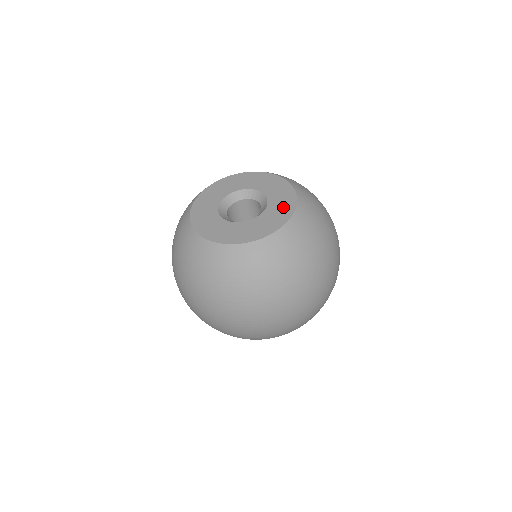
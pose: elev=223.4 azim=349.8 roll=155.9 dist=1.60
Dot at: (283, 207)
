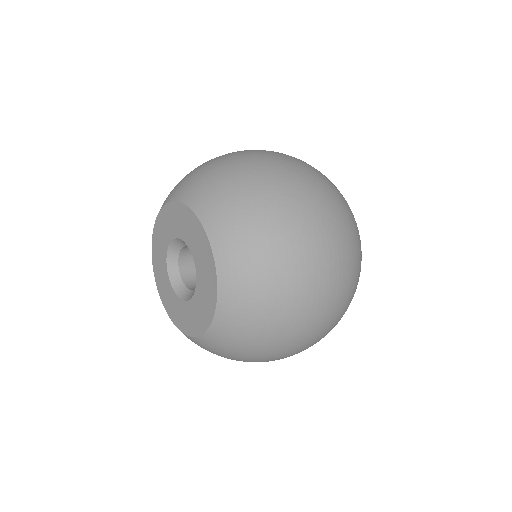
Dot at: (196, 320)
